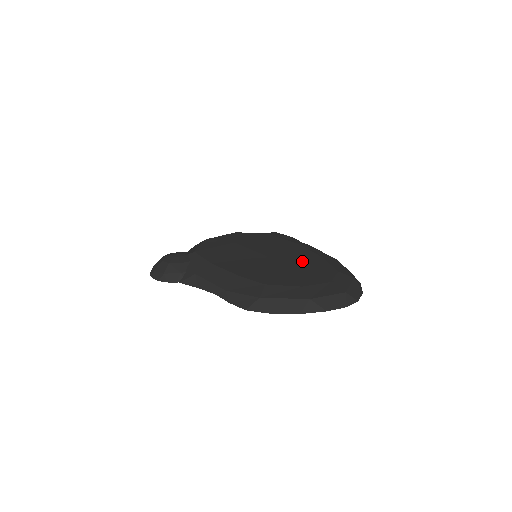
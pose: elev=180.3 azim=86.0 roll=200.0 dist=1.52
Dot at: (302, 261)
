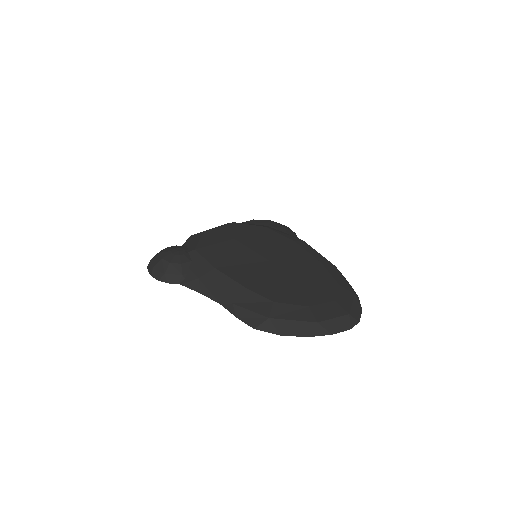
Dot at: (304, 269)
